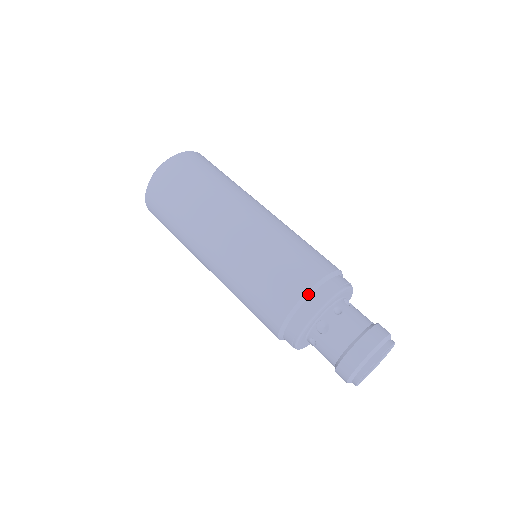
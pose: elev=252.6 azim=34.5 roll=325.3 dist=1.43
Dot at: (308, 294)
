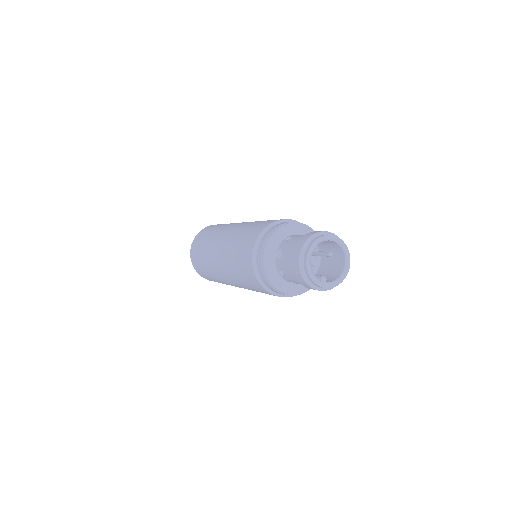
Dot at: (261, 236)
